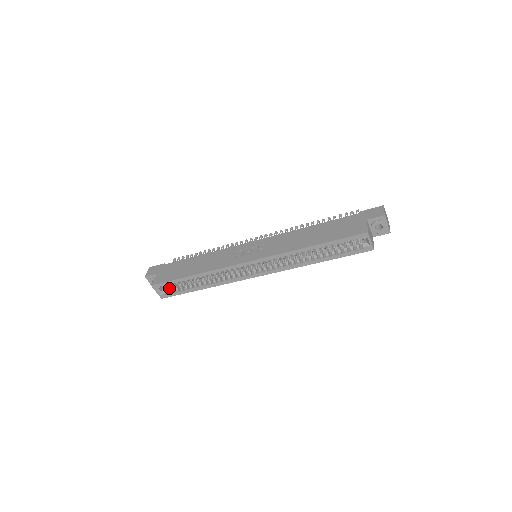
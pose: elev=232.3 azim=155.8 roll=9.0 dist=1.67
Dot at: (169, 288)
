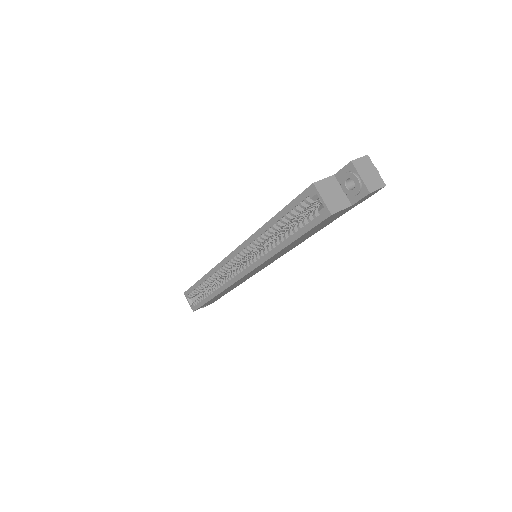
Dot at: occluded
